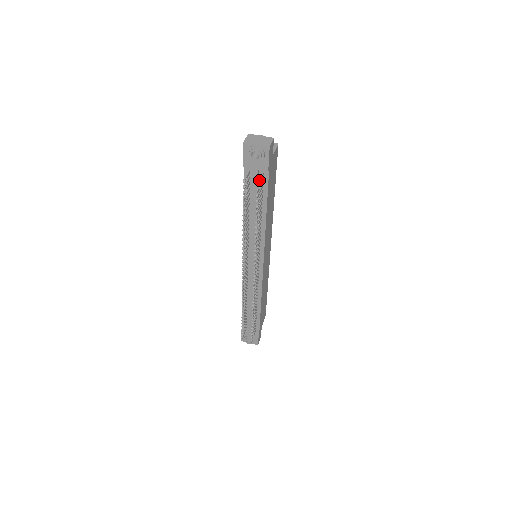
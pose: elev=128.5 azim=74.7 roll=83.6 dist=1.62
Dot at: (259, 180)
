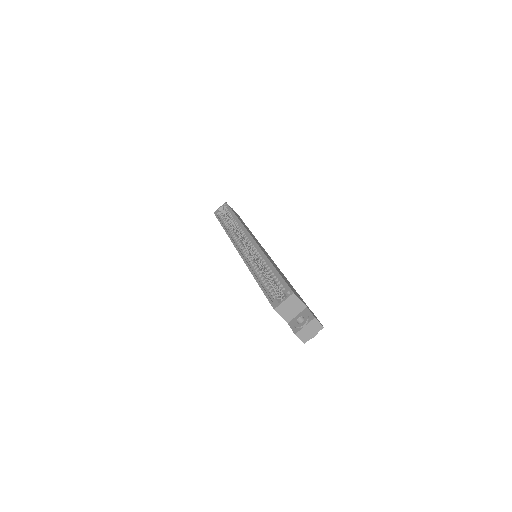
Dot at: occluded
